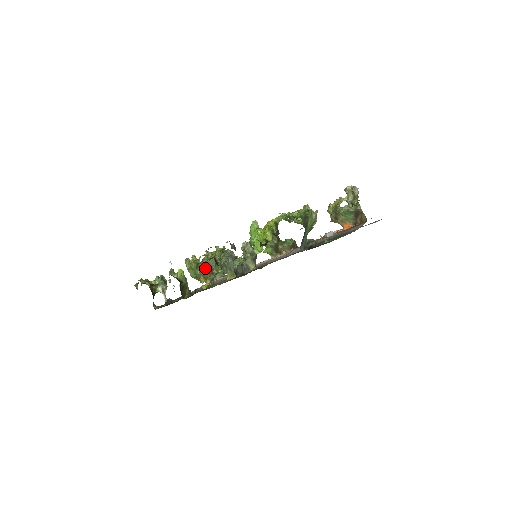
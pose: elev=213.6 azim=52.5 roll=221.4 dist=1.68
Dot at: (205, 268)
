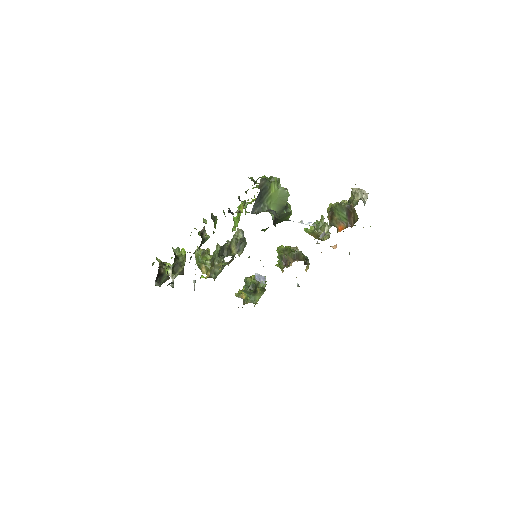
Dot at: occluded
